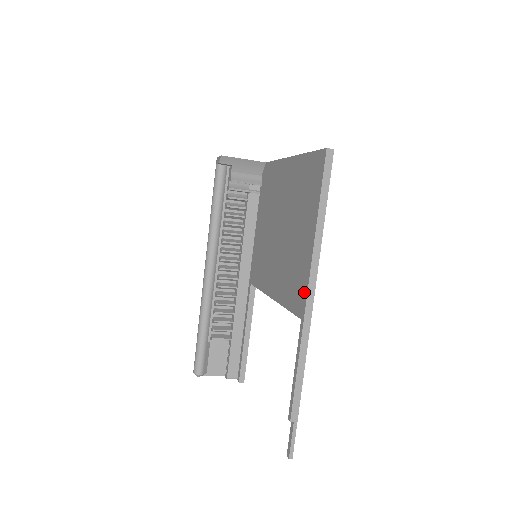
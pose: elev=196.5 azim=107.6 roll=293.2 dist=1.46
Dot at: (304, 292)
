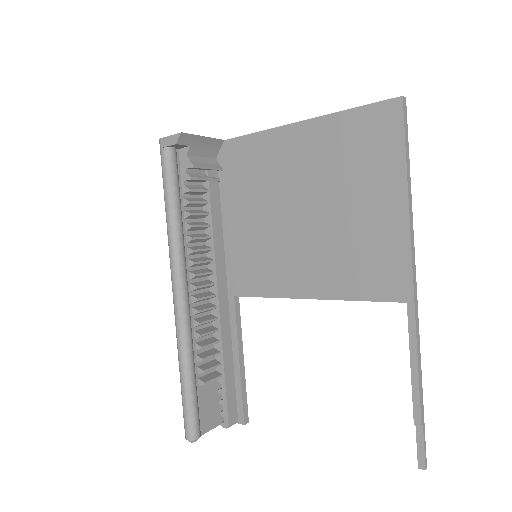
Dot at: (404, 270)
